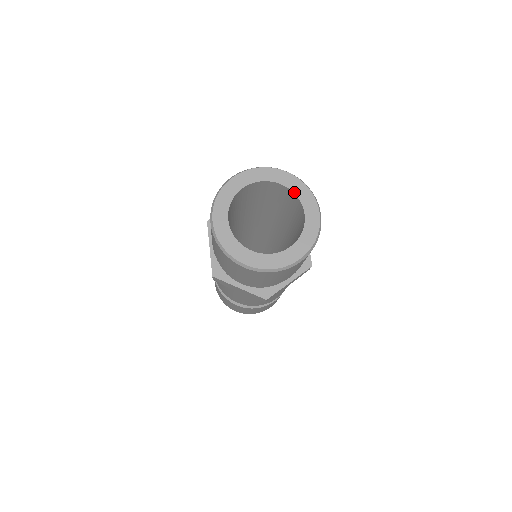
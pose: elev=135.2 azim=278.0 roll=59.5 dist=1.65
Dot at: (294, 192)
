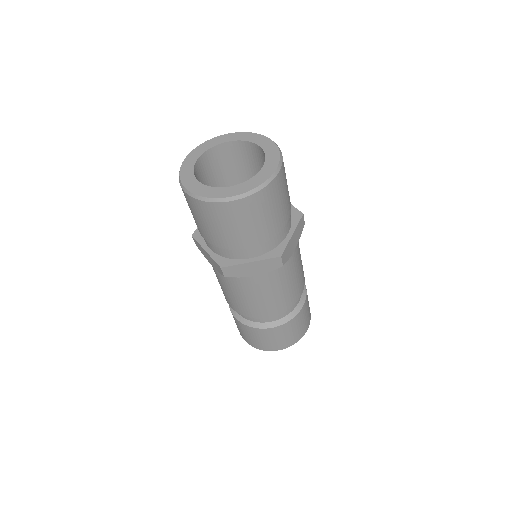
Dot at: (241, 140)
